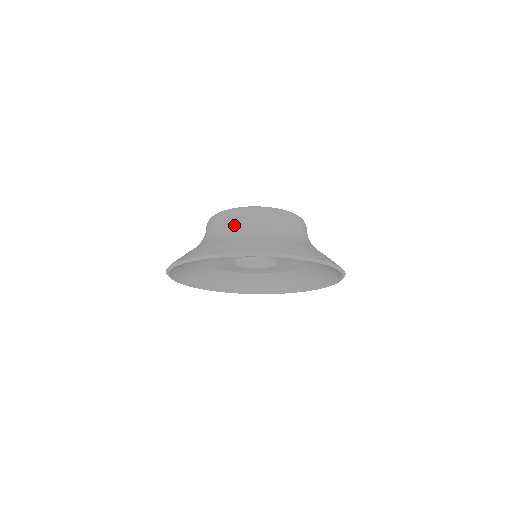
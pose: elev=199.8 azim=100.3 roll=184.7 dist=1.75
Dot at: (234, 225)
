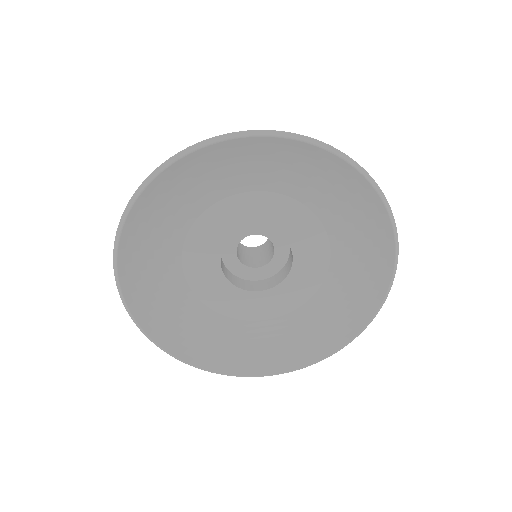
Dot at: occluded
